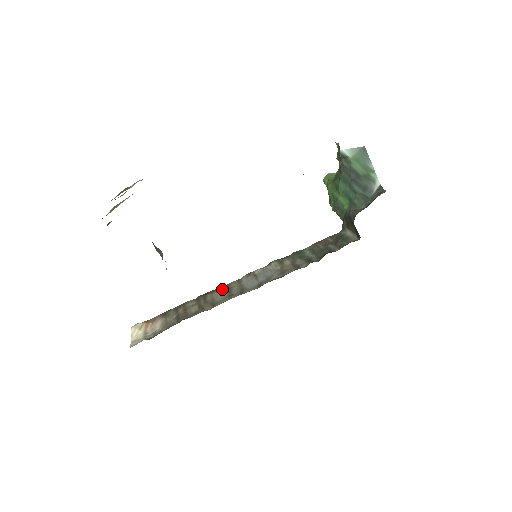
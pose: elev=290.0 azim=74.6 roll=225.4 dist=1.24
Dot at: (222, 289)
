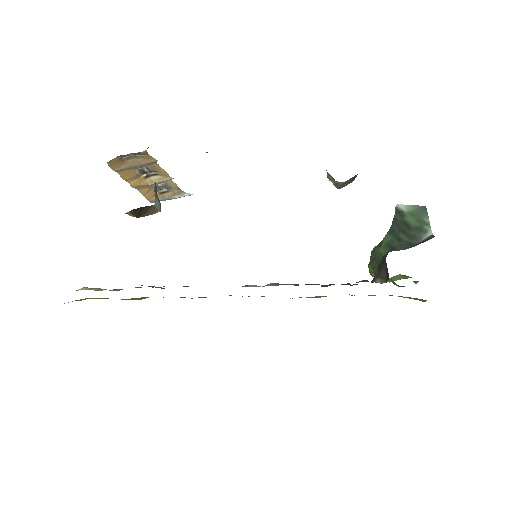
Dot at: occluded
